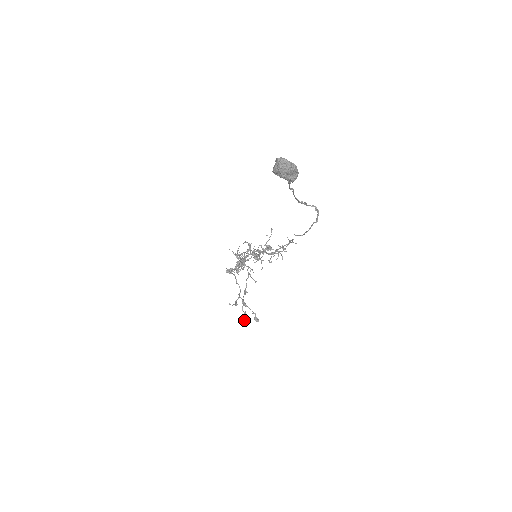
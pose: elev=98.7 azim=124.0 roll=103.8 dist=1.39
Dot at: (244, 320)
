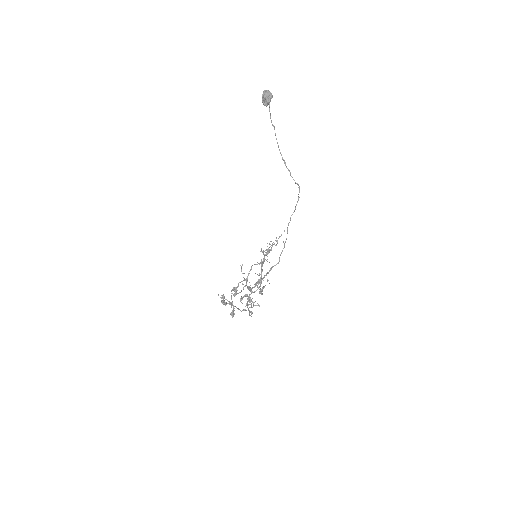
Dot at: (221, 301)
